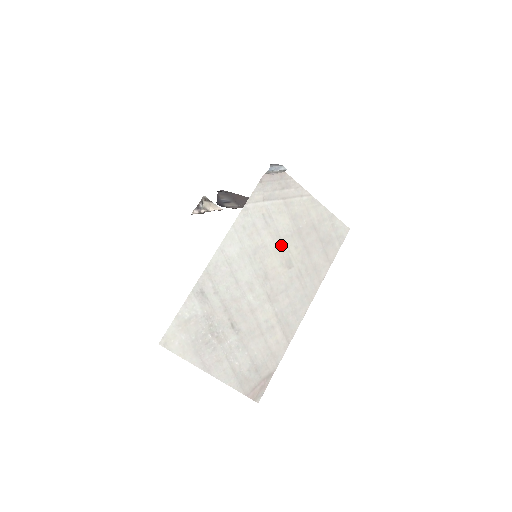
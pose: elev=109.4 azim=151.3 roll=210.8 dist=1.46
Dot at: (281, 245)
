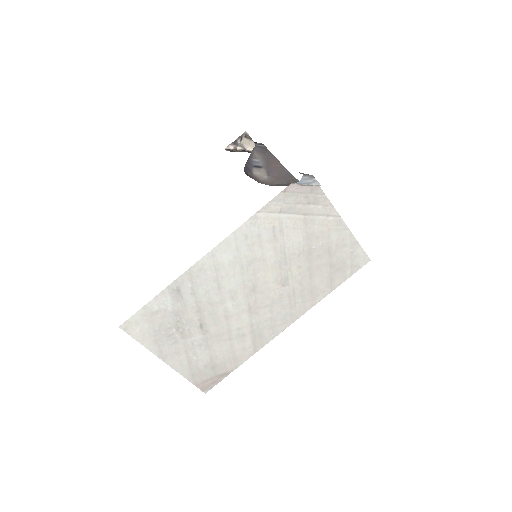
Dot at: (283, 262)
